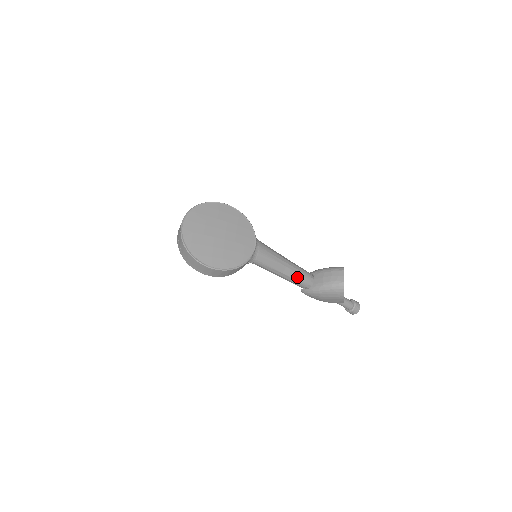
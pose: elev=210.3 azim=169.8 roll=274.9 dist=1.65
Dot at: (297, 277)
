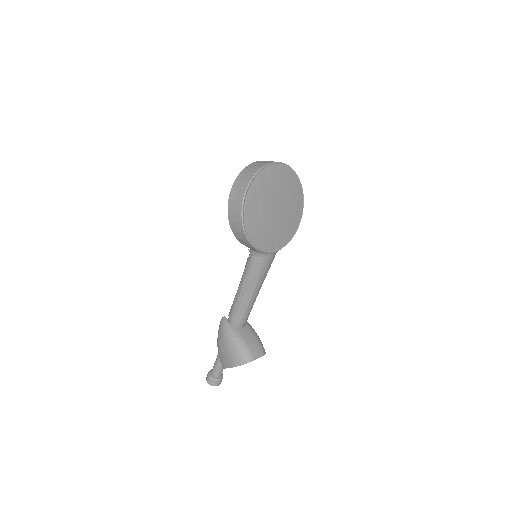
Dot at: (243, 308)
